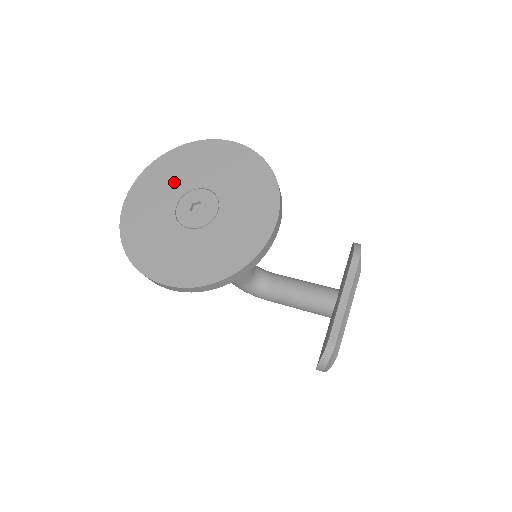
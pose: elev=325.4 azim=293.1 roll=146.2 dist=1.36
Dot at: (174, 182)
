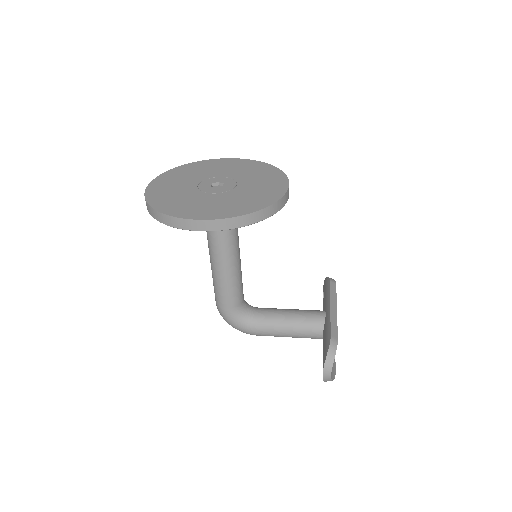
Dot at: (191, 176)
